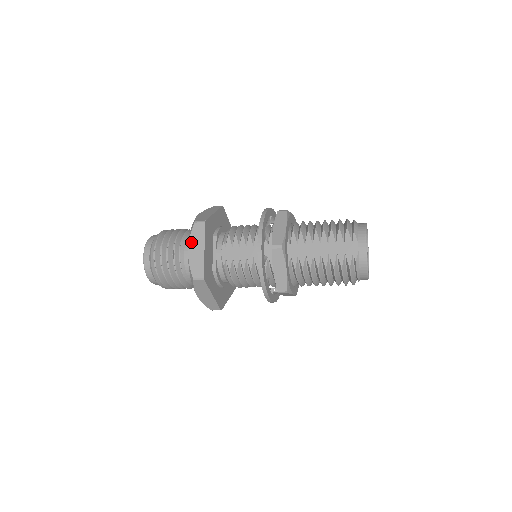
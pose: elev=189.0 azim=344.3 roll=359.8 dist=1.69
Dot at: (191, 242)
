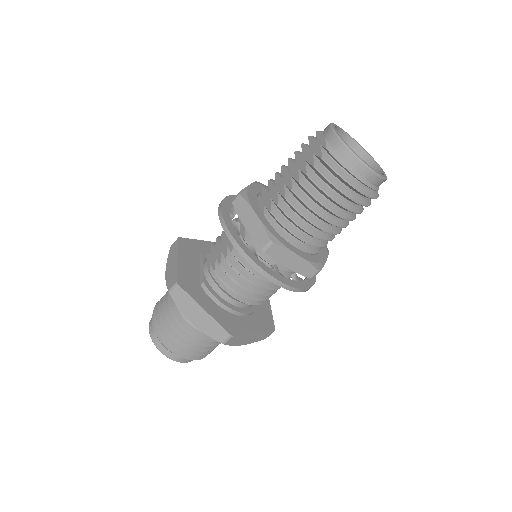
Dot at: (168, 263)
